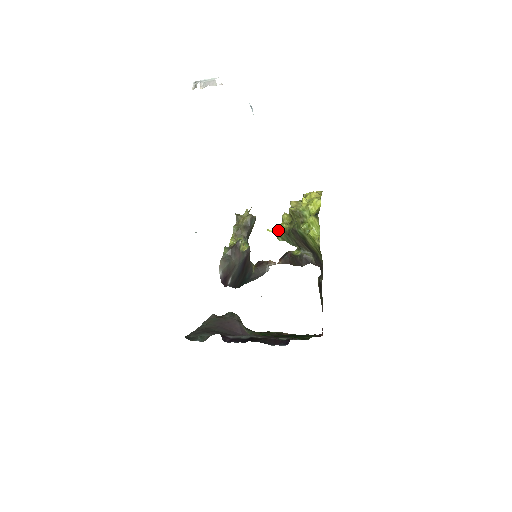
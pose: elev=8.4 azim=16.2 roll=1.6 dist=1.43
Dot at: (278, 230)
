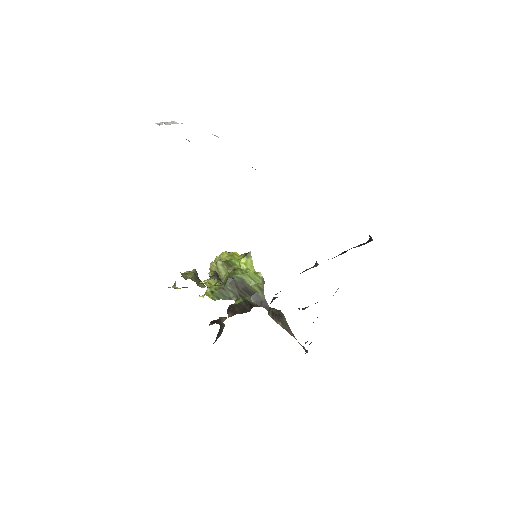
Dot at: (209, 293)
